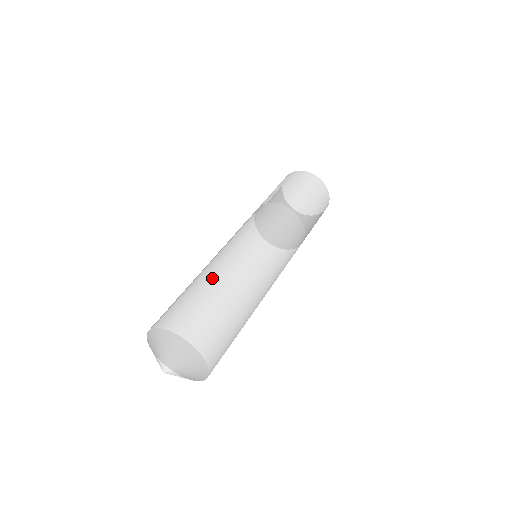
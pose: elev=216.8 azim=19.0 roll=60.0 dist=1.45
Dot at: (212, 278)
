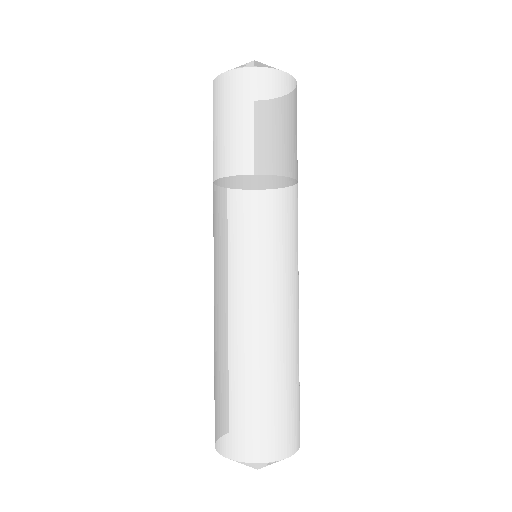
Dot at: (274, 365)
